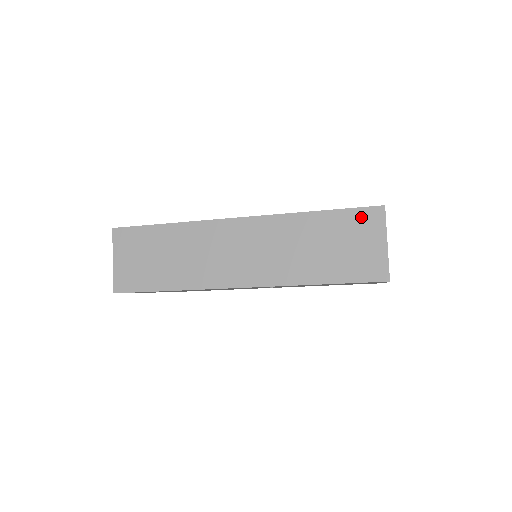
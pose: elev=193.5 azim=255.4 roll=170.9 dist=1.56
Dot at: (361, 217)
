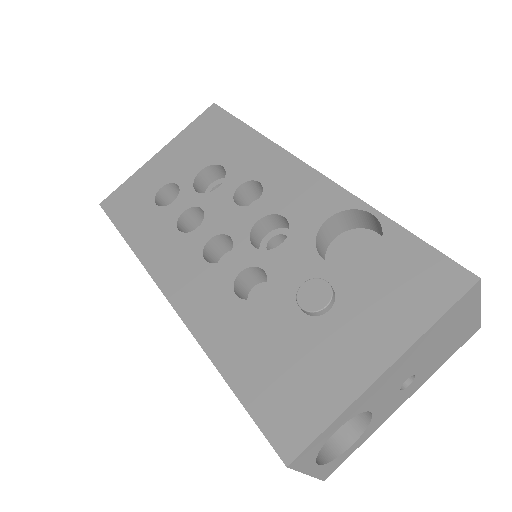
Dot at: occluded
